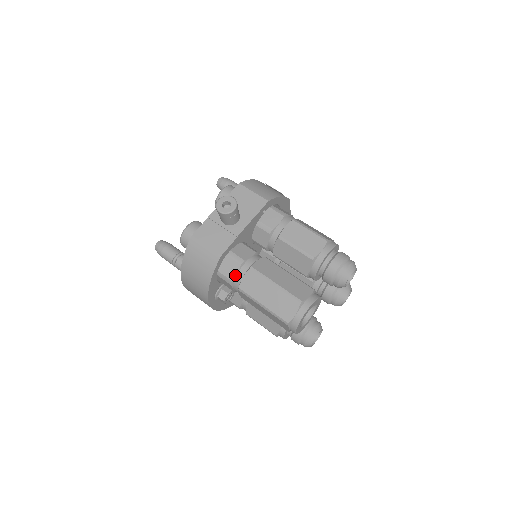
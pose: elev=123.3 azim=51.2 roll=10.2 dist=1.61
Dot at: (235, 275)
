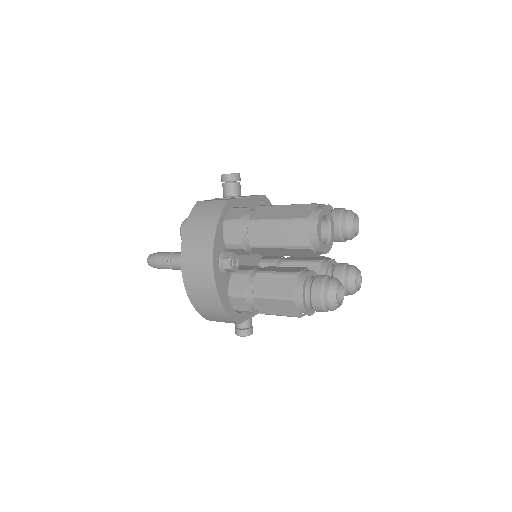
Dot at: (243, 215)
